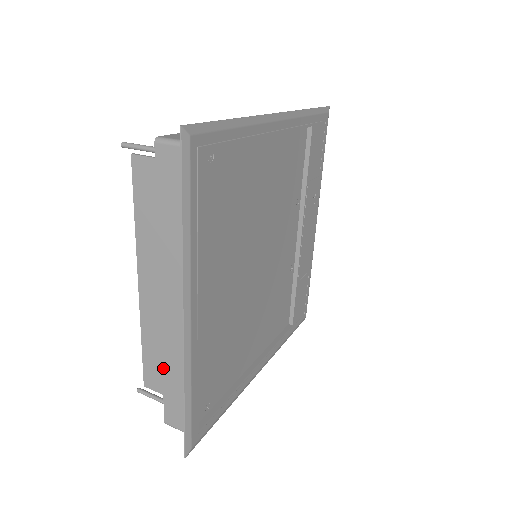
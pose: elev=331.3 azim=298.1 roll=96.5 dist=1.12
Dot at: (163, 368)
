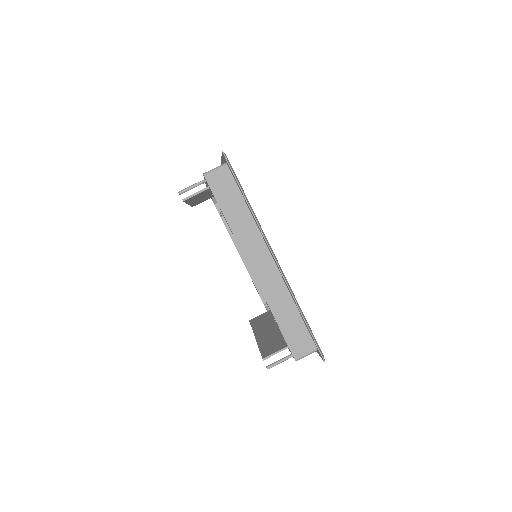
Dot at: occluded
